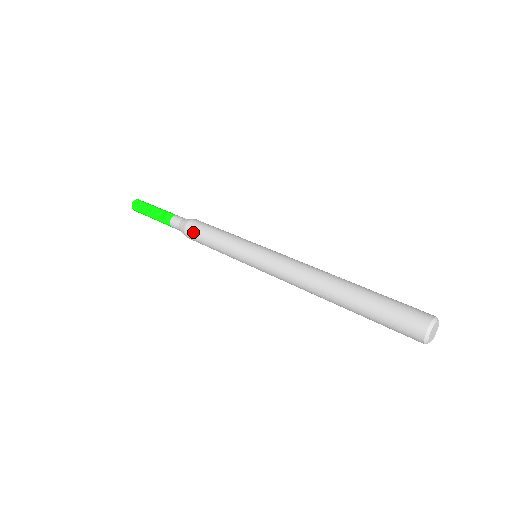
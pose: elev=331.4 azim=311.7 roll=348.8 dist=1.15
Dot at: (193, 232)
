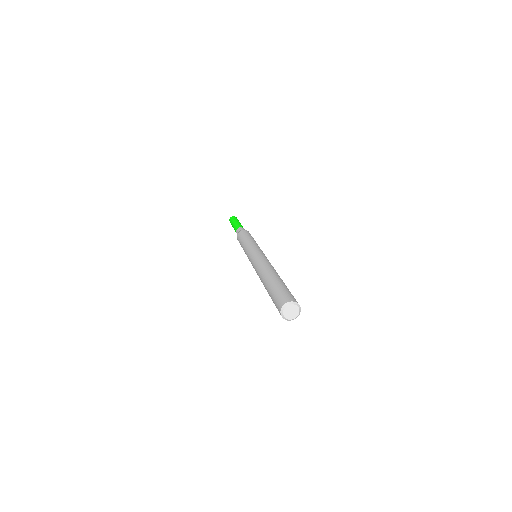
Dot at: (241, 234)
